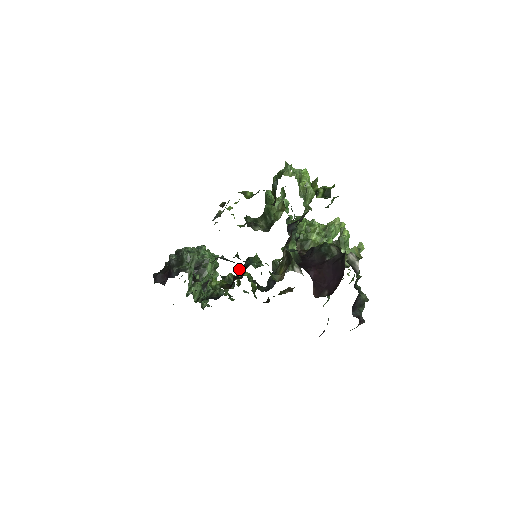
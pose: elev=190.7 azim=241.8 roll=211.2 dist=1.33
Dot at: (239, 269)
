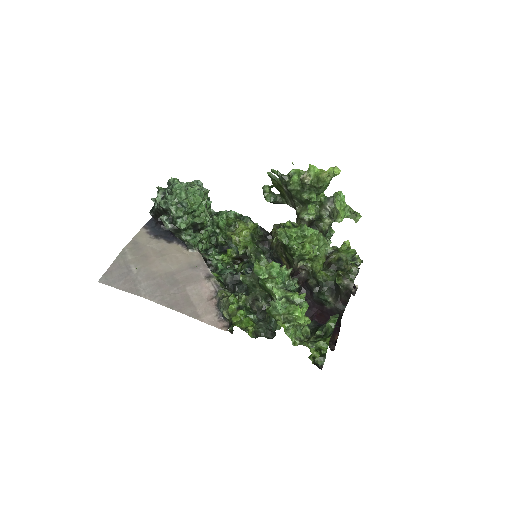
Dot at: (247, 273)
